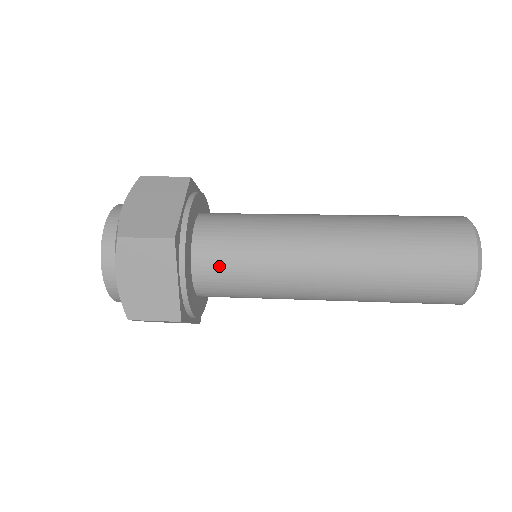
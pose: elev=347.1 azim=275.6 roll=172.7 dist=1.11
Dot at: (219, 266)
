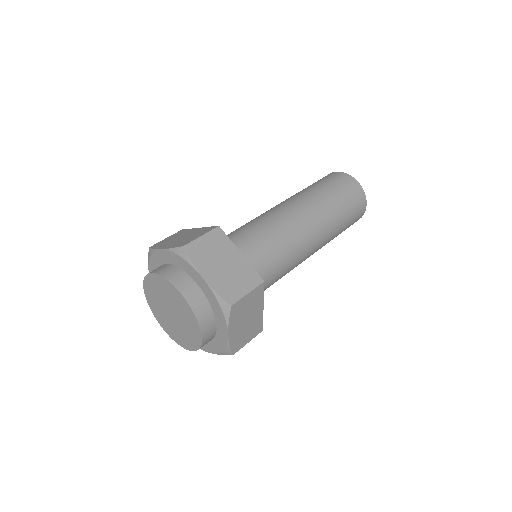
Dot at: occluded
